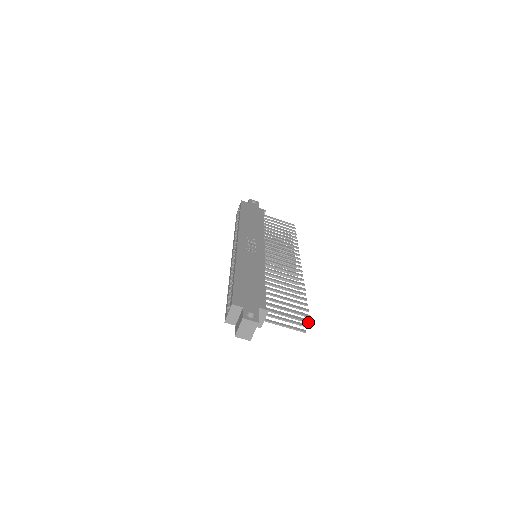
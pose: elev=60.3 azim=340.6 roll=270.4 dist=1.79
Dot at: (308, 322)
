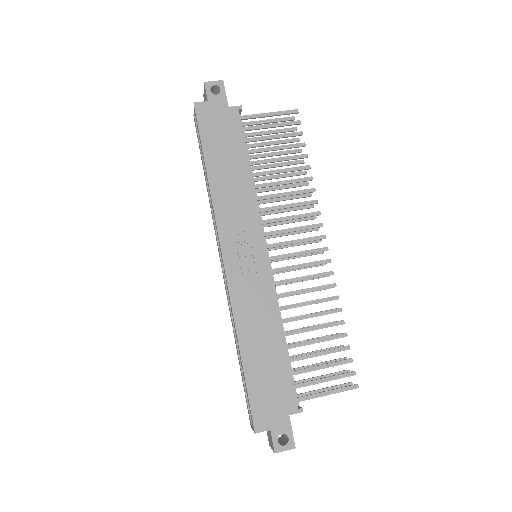
Dot at: occluded
